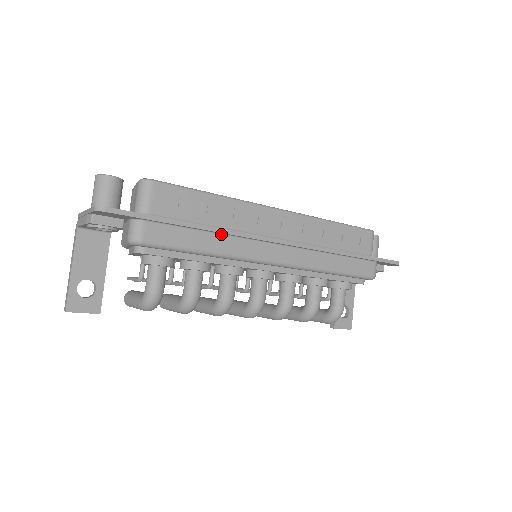
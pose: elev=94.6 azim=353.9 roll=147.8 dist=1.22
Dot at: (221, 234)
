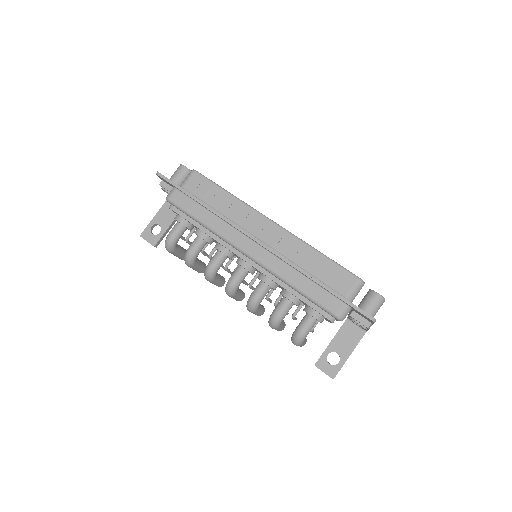
Dot at: (217, 216)
